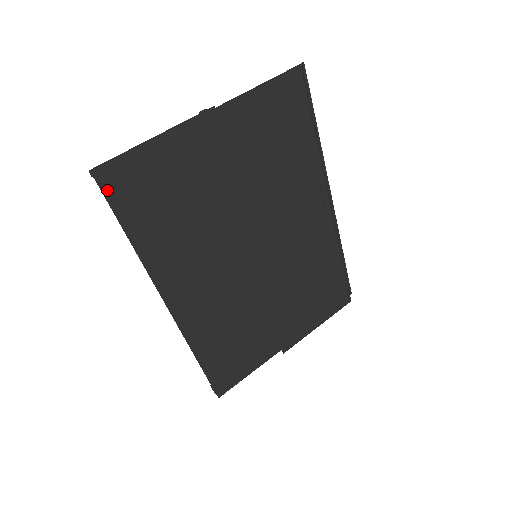
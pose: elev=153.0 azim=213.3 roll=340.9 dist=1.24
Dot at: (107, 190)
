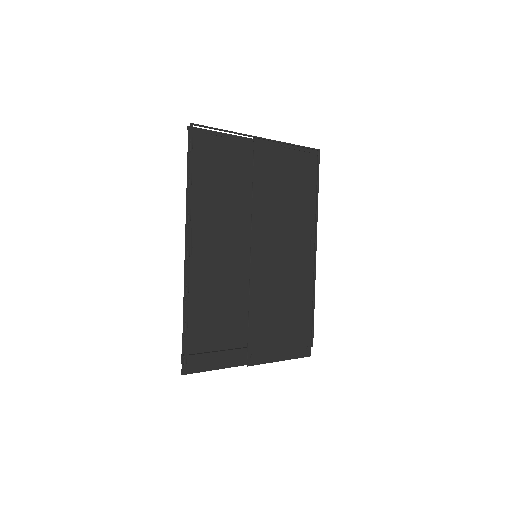
Dot at: occluded
